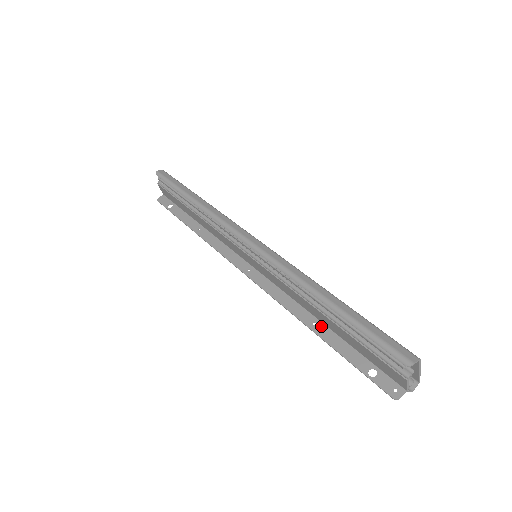
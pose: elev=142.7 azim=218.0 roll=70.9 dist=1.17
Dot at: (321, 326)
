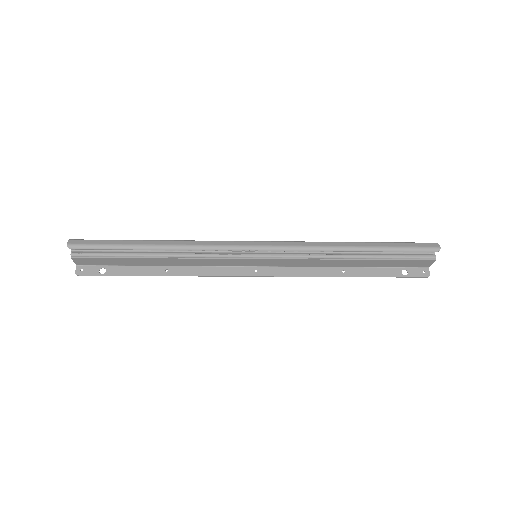
Dot at: (350, 270)
